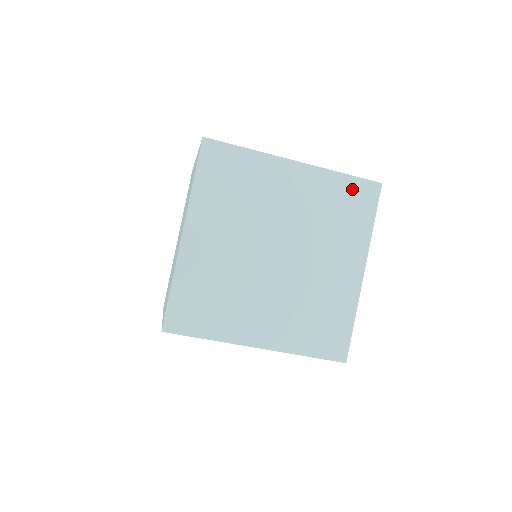
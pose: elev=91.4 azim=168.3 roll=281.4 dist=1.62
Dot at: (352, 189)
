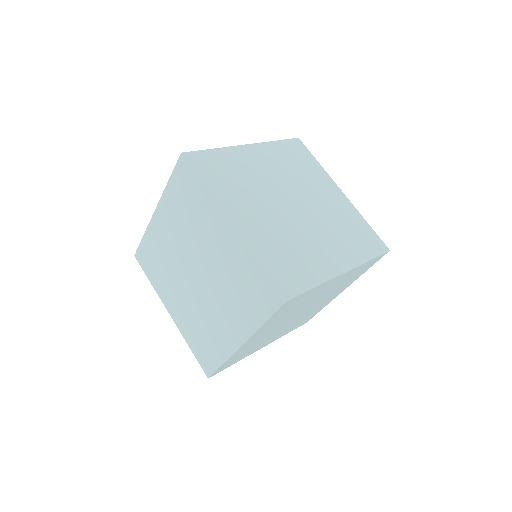
Dot at: (289, 147)
